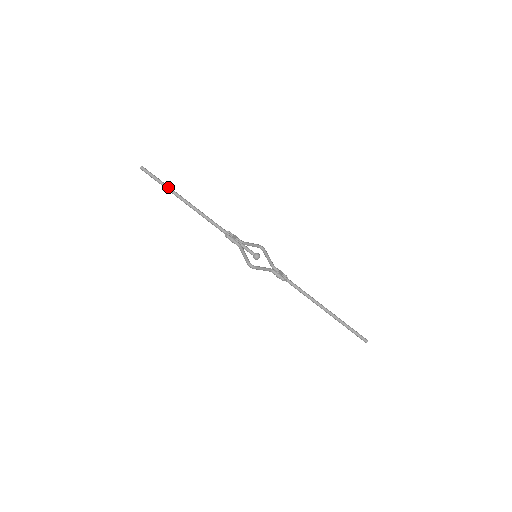
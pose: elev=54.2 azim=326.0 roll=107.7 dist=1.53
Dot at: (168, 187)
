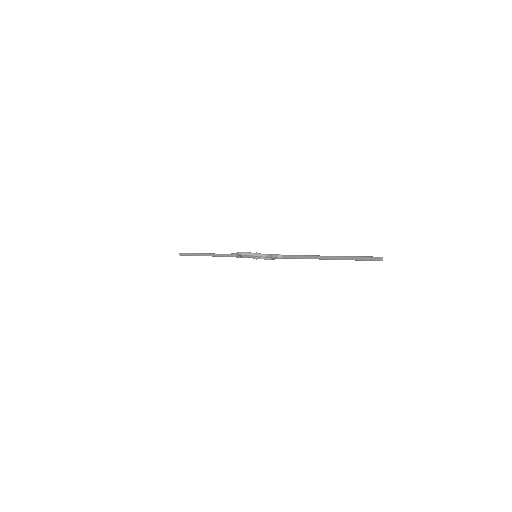
Dot at: (194, 253)
